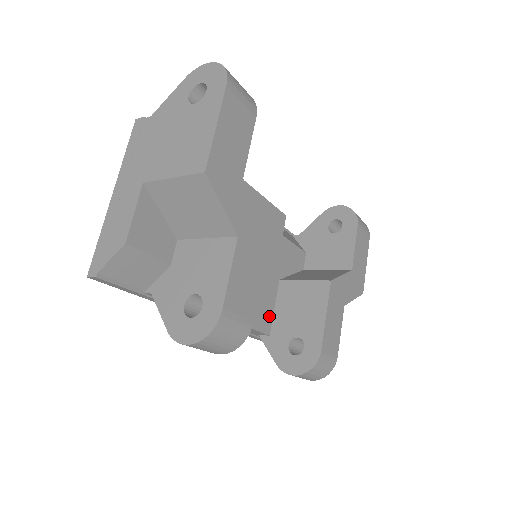
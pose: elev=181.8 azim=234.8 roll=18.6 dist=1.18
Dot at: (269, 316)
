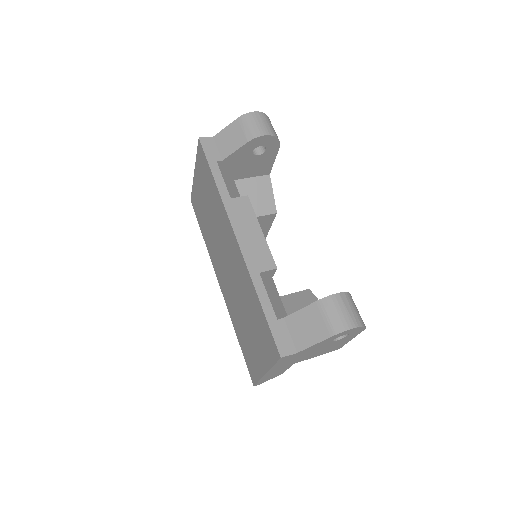
Dot at: occluded
